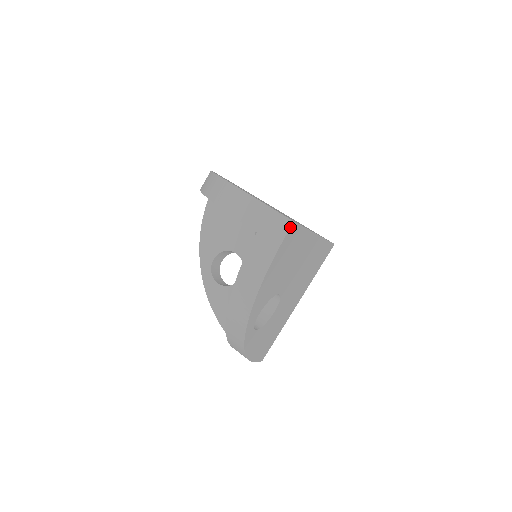
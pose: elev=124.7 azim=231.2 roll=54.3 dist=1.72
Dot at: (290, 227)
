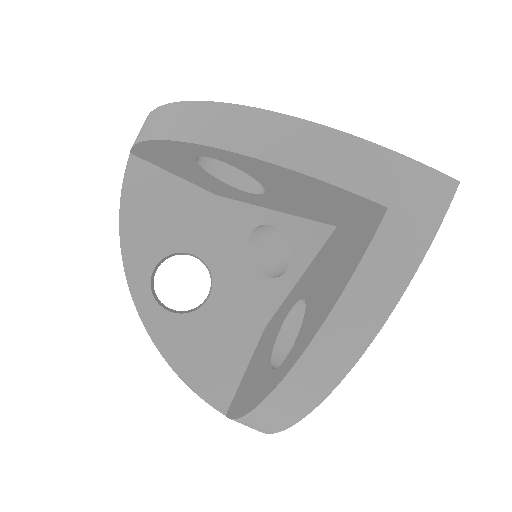
Dot at: (454, 193)
